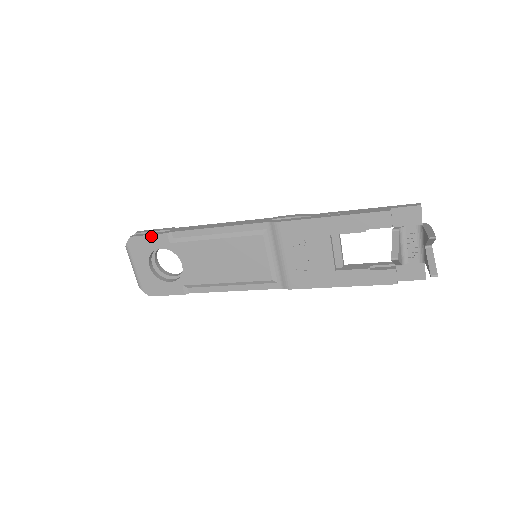
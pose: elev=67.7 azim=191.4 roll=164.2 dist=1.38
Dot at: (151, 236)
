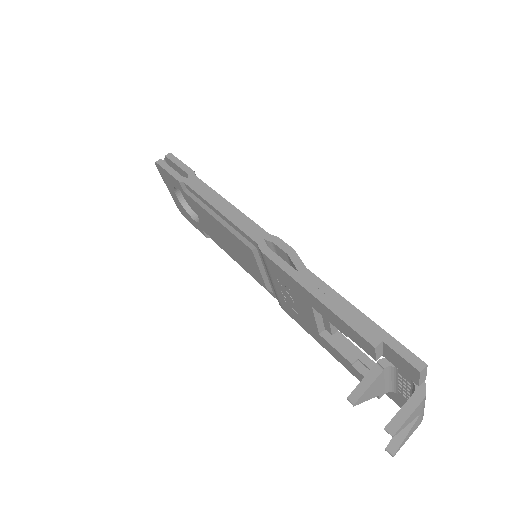
Dot at: (169, 174)
